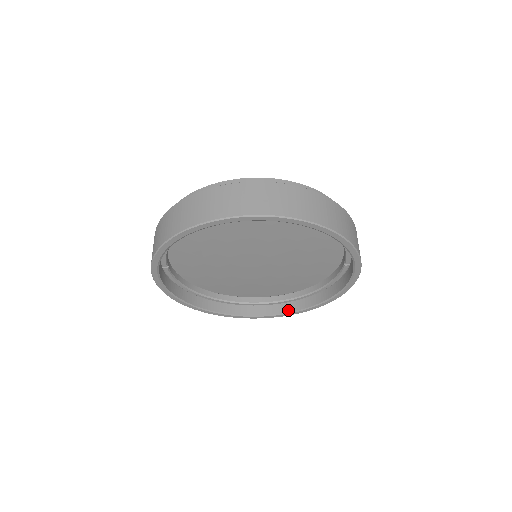
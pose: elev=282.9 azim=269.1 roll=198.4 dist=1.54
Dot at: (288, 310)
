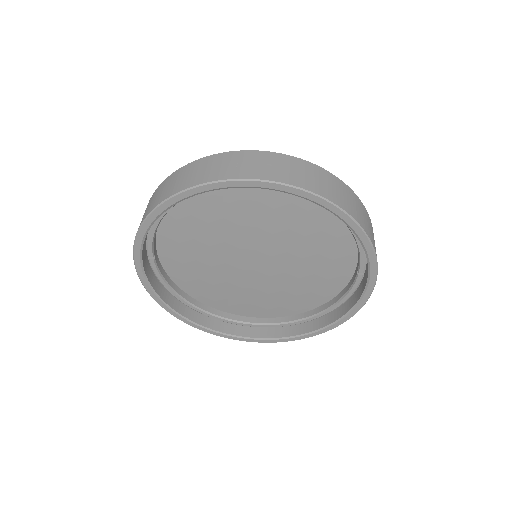
Dot at: (289, 334)
